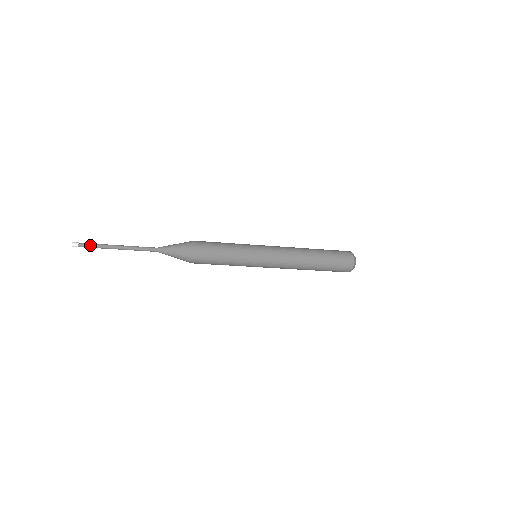
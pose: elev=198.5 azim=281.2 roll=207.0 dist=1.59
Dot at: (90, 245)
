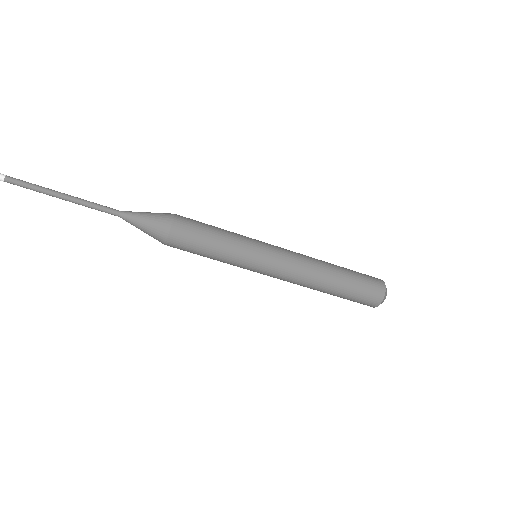
Dot at: (23, 182)
